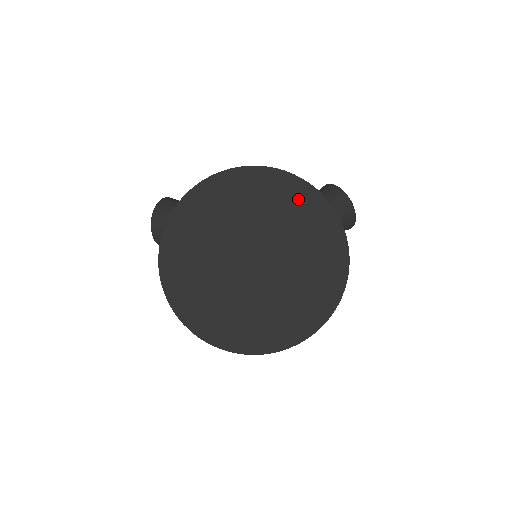
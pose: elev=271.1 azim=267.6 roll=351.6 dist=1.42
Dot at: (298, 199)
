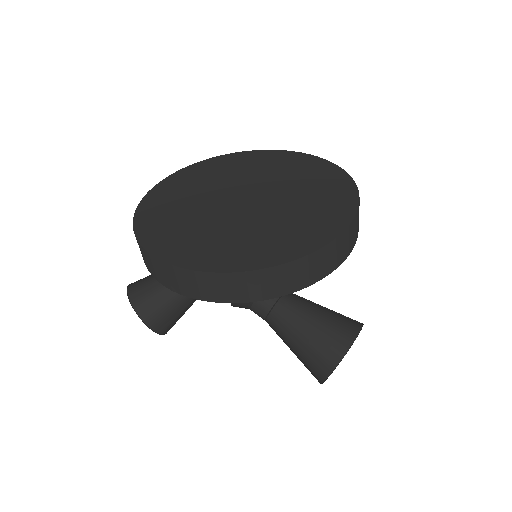
Dot at: (262, 158)
